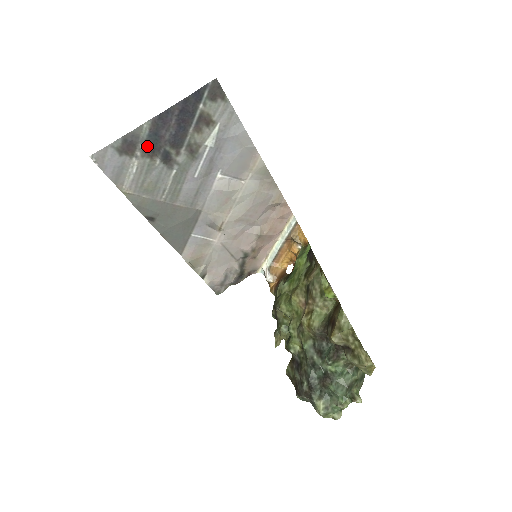
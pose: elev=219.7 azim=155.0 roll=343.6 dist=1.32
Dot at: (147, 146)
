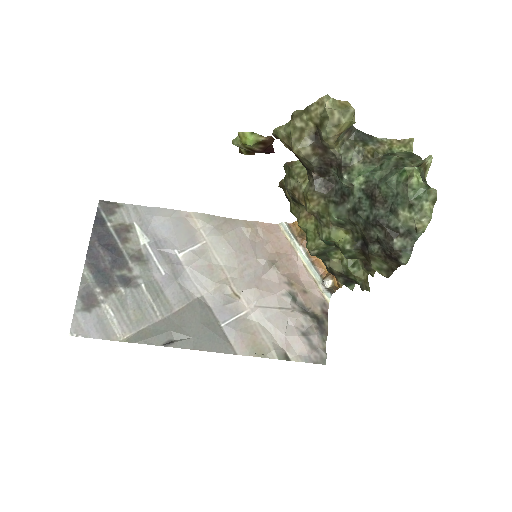
Dot at: (102, 286)
